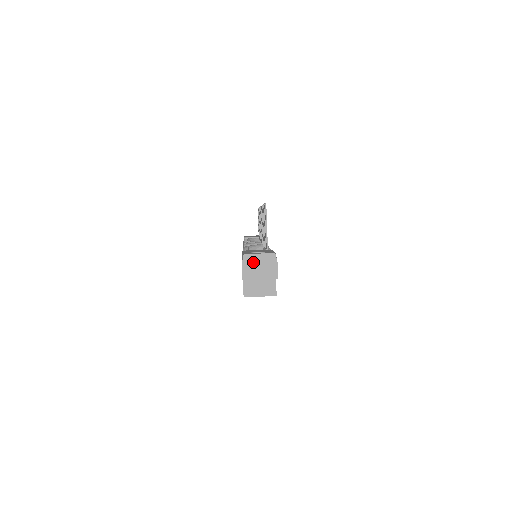
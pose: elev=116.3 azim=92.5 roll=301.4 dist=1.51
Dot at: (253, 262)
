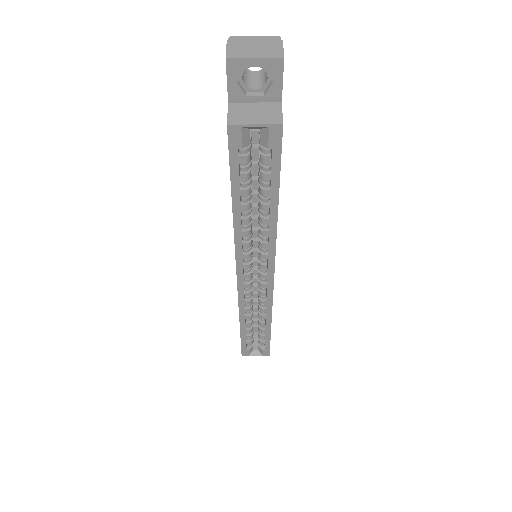
Dot at: (244, 43)
